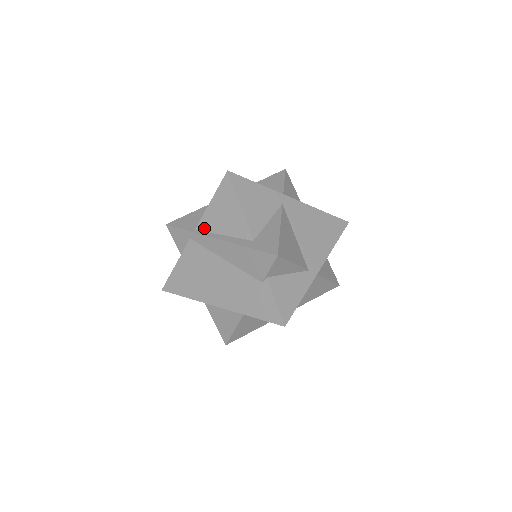
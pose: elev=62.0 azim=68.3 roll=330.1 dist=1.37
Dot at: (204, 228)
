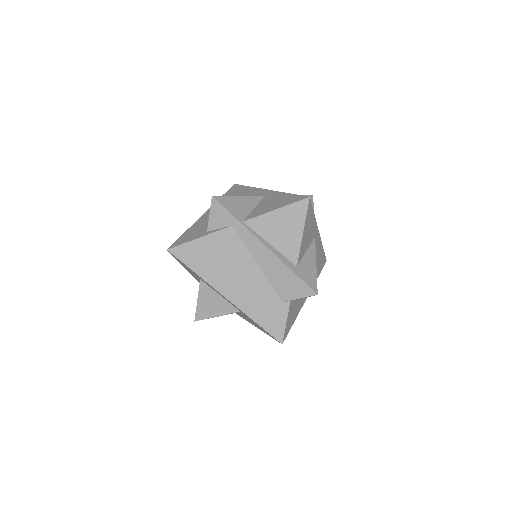
Dot at: (254, 226)
